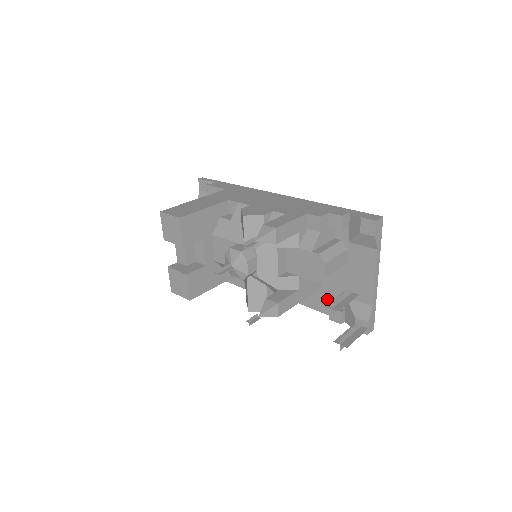
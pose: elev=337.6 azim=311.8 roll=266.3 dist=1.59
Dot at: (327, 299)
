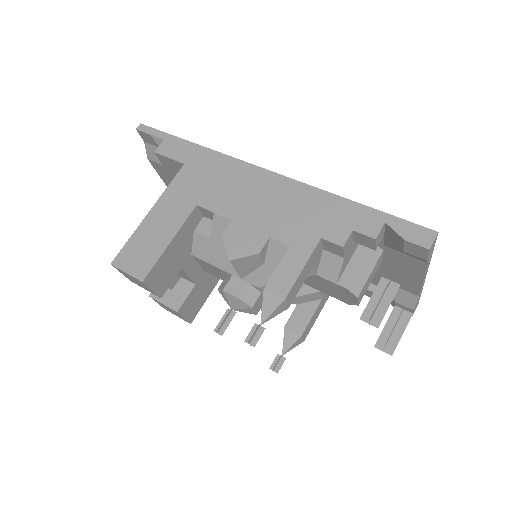
Dot at: occluded
